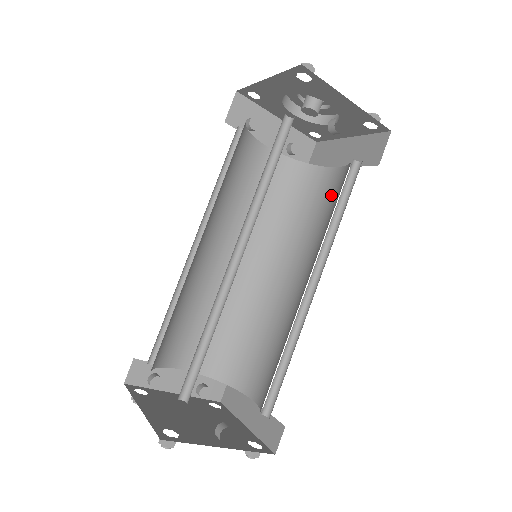
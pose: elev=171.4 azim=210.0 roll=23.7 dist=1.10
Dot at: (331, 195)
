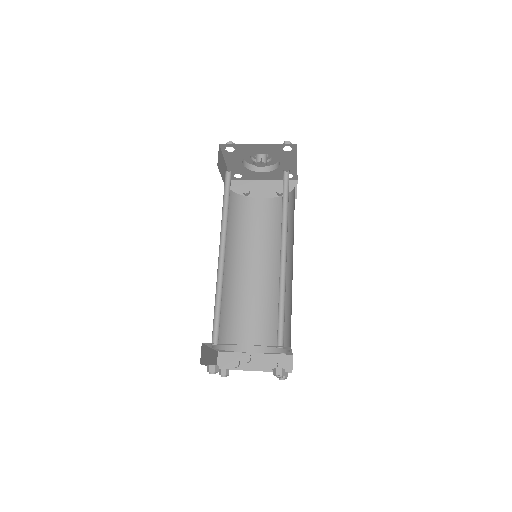
Dot at: occluded
